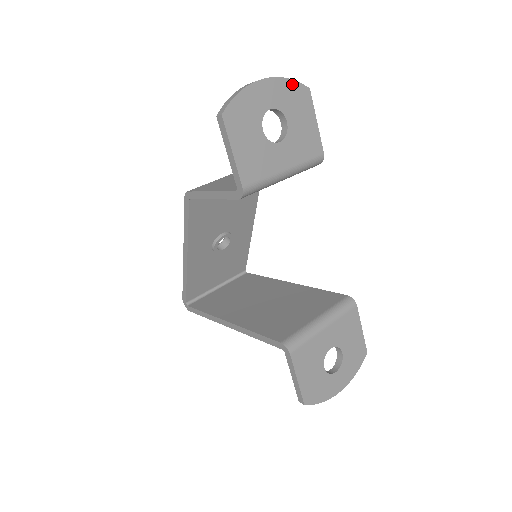
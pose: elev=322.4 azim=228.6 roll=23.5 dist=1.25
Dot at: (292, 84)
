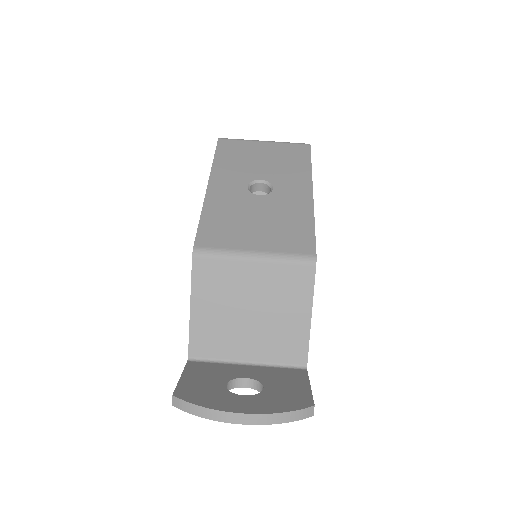
Dot at: (286, 419)
